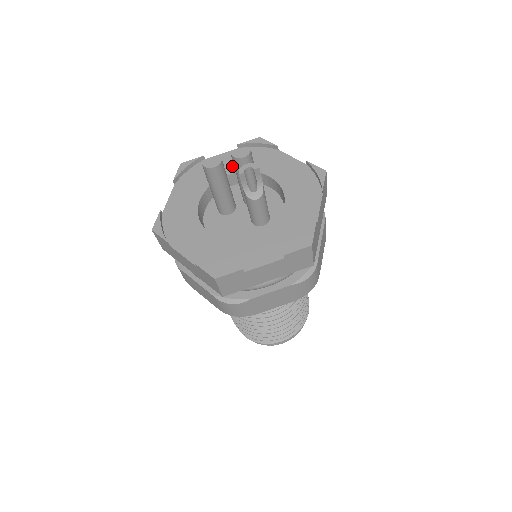
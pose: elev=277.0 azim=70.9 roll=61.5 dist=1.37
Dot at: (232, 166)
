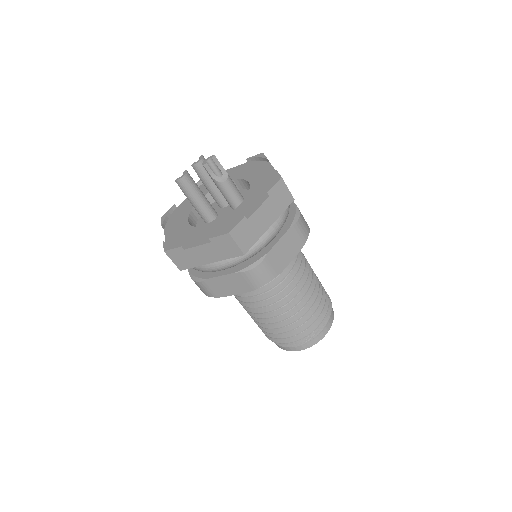
Dot at: occluded
